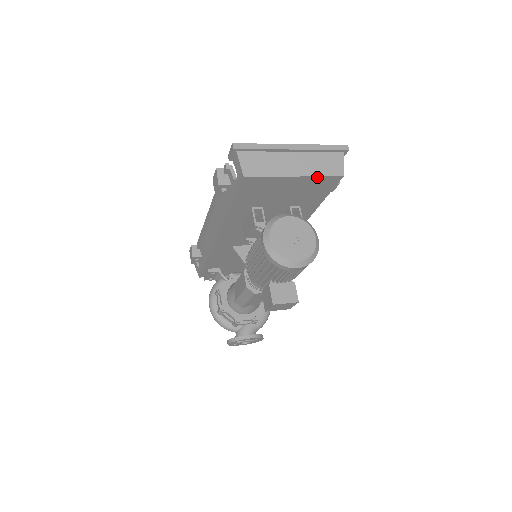
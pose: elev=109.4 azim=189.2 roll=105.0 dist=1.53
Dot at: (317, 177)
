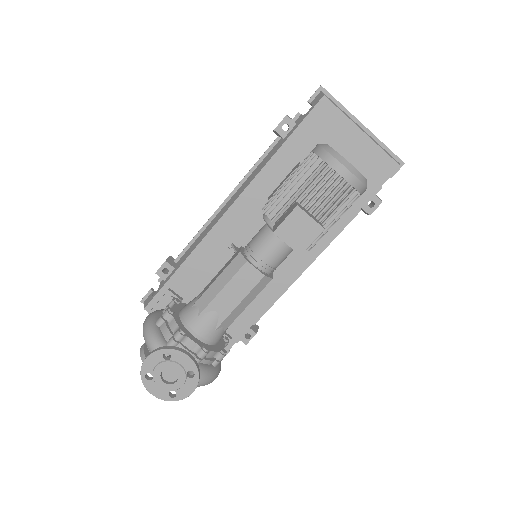
Dot at: (379, 149)
